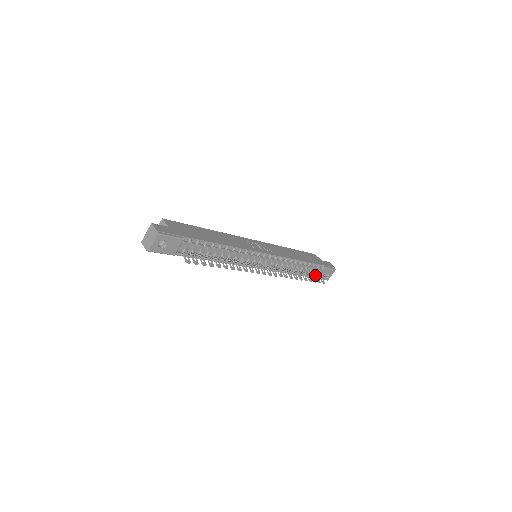
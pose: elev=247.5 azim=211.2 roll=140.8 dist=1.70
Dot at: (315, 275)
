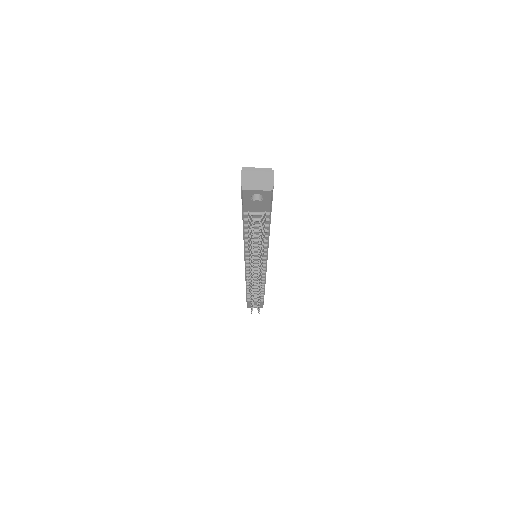
Dot at: occluded
